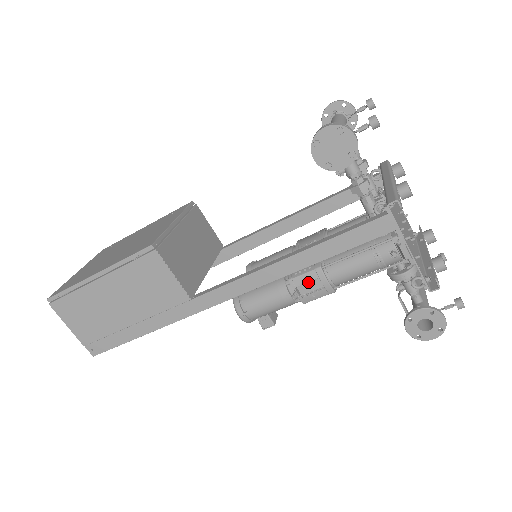
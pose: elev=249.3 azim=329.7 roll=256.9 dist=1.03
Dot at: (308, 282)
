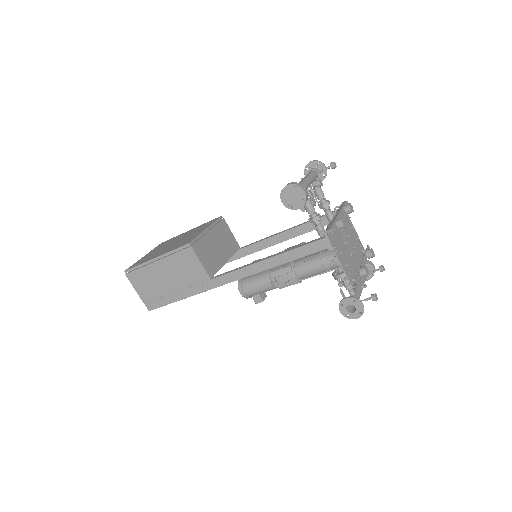
Dot at: (282, 275)
